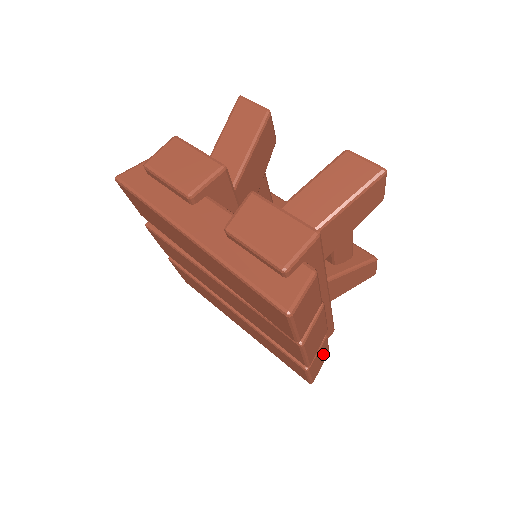
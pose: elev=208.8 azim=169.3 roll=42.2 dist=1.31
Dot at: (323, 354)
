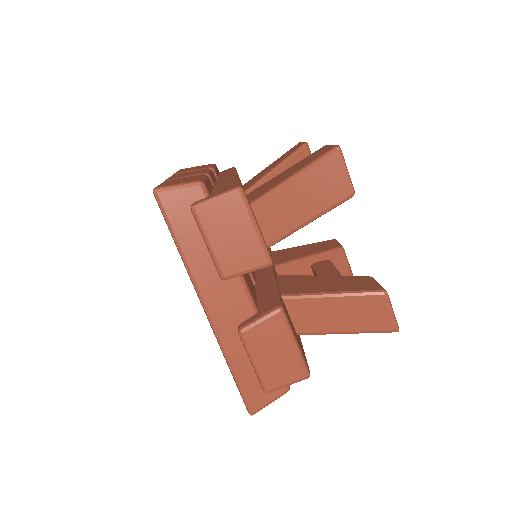
Dot at: occluded
